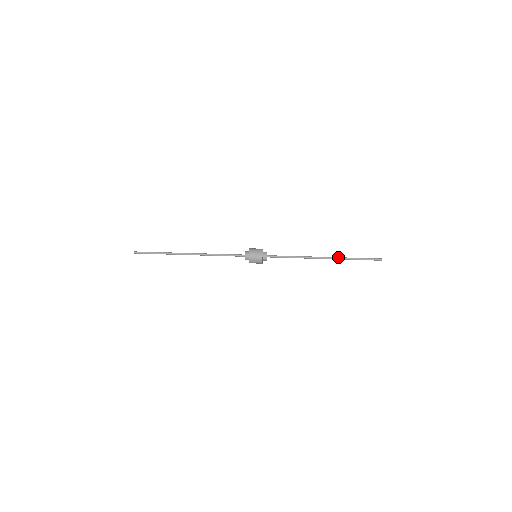
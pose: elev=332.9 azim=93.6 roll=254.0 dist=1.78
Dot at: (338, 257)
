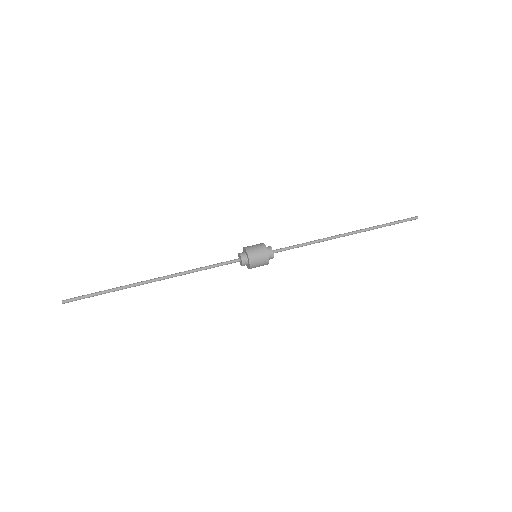
Dot at: (366, 229)
